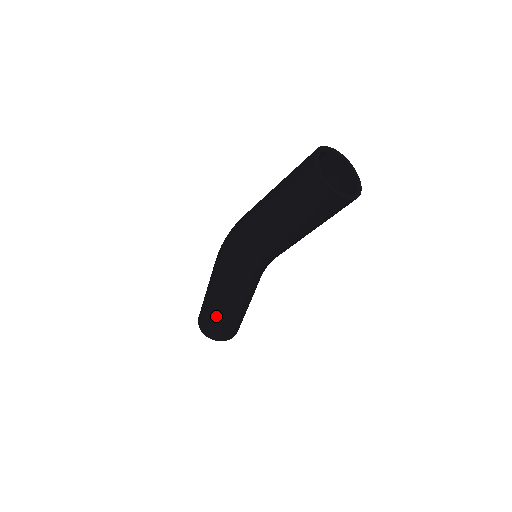
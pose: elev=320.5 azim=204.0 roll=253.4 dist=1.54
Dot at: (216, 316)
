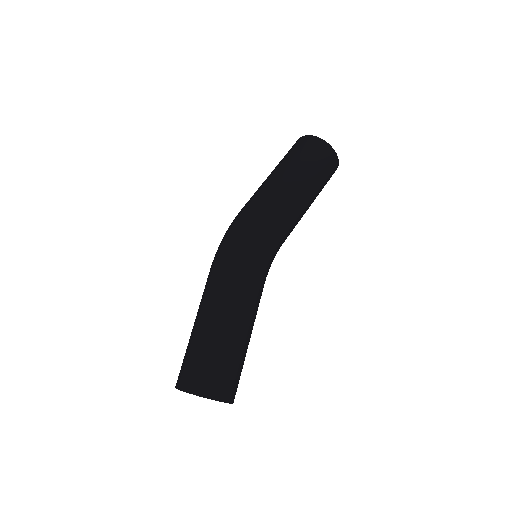
Dot at: (231, 345)
